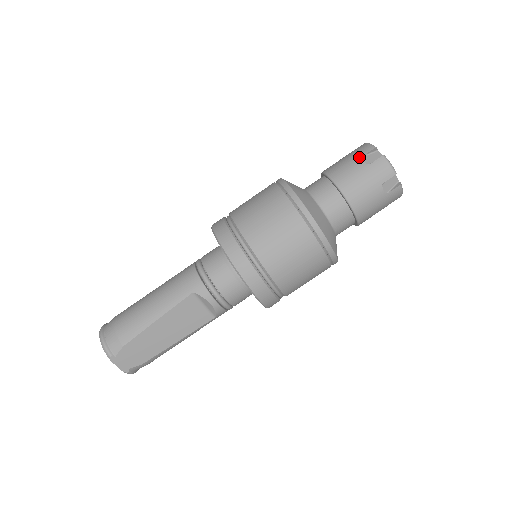
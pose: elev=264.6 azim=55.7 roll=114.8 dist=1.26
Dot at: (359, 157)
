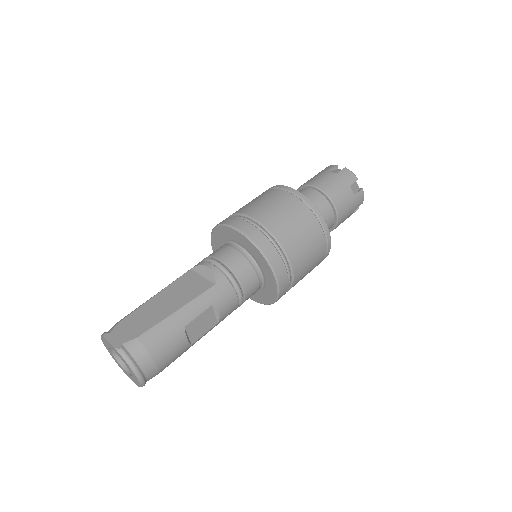
Dot at: occluded
